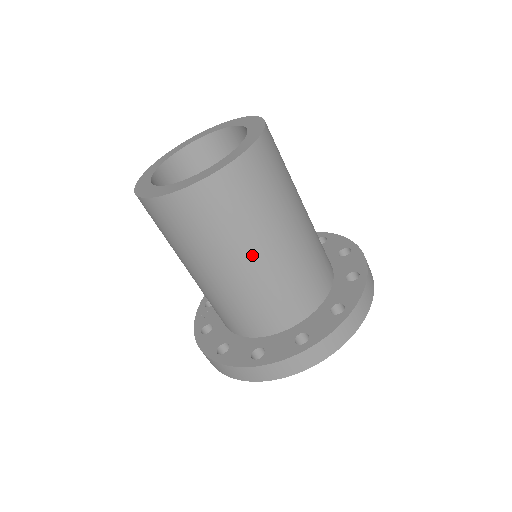
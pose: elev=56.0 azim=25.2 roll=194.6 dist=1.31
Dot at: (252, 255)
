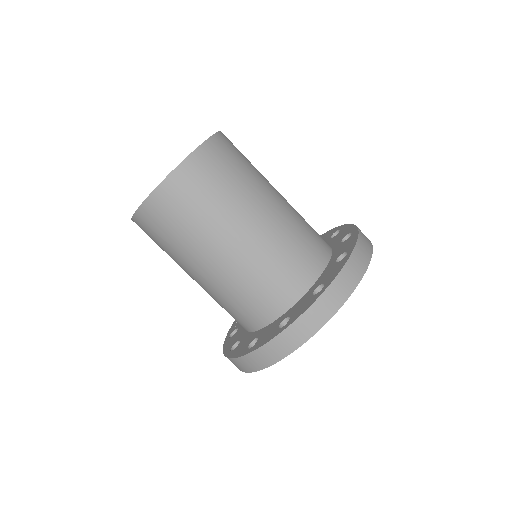
Dot at: (218, 248)
